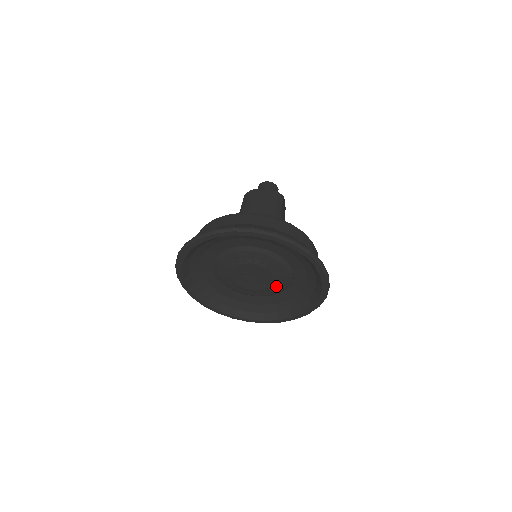
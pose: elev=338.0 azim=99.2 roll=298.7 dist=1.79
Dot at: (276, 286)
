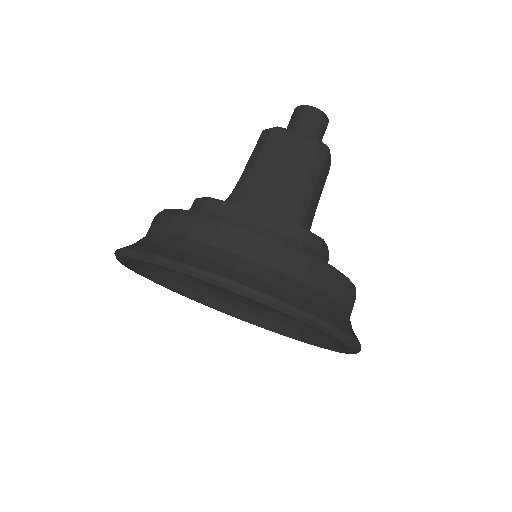
Dot at: occluded
